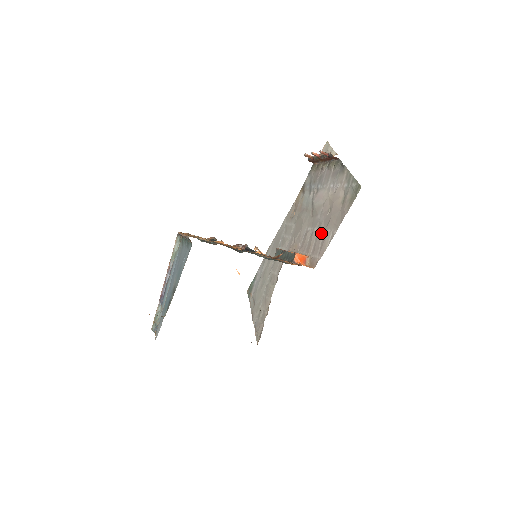
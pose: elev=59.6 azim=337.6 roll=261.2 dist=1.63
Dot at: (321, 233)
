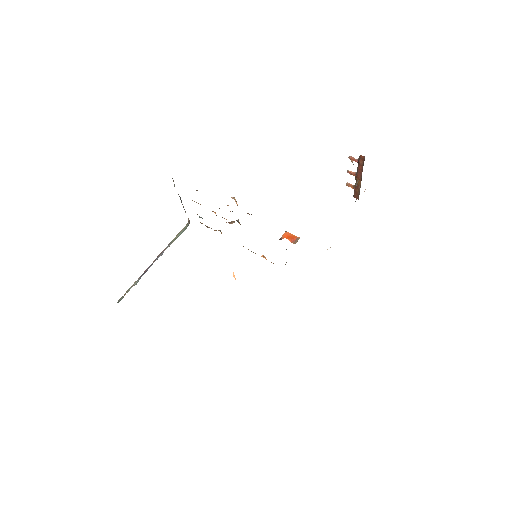
Dot at: occluded
